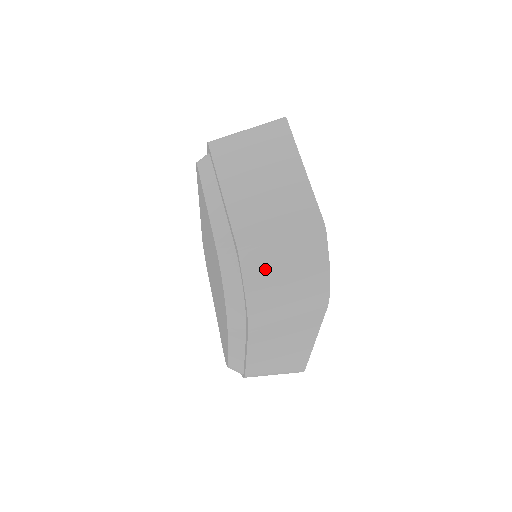
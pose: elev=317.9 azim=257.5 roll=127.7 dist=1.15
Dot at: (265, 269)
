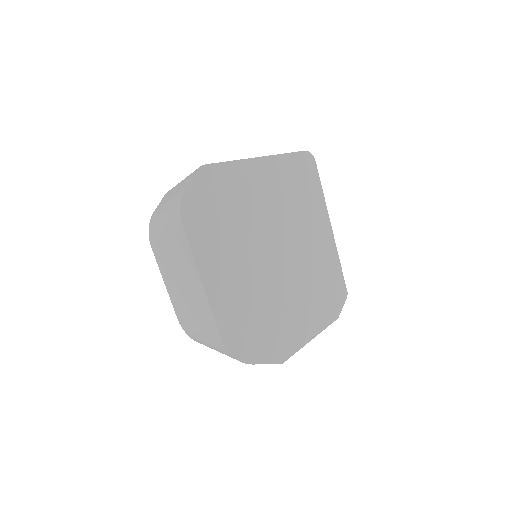
Dot at: (167, 197)
